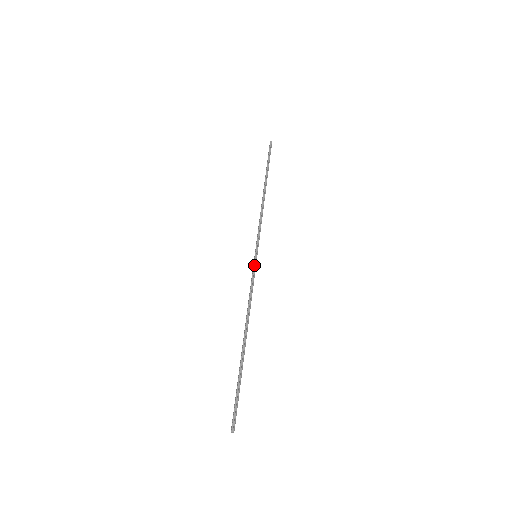
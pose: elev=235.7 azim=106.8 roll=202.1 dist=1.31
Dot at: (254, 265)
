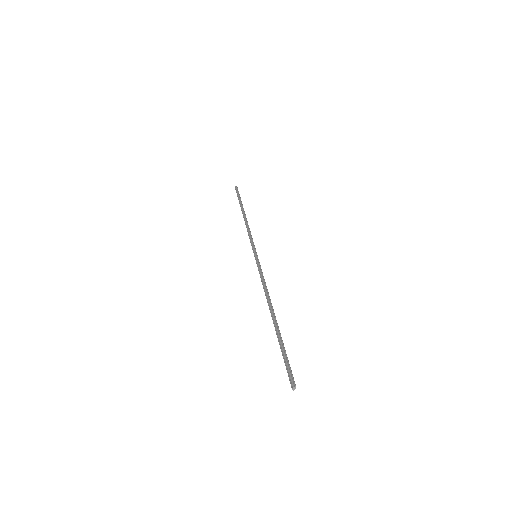
Dot at: (257, 261)
